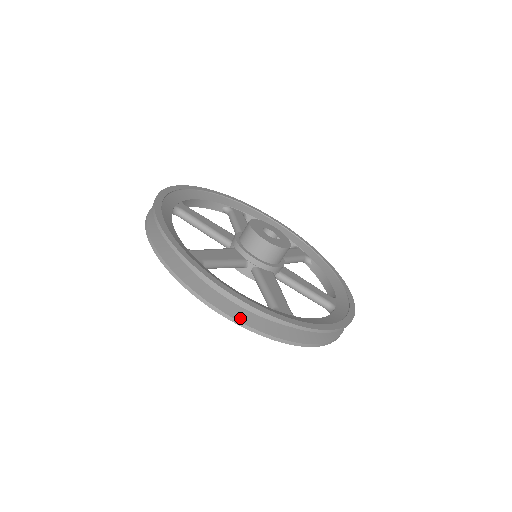
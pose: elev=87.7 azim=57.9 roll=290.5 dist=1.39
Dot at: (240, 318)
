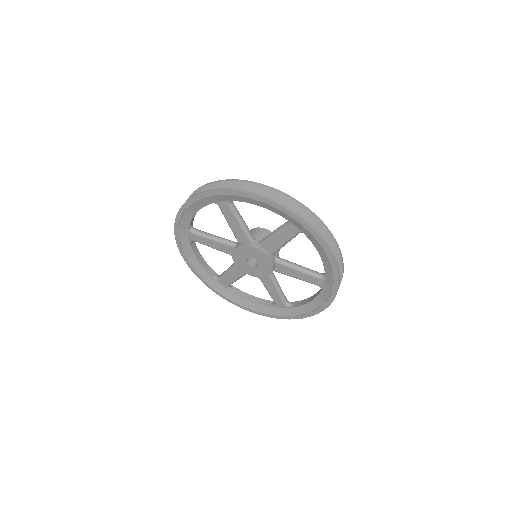
Dot at: (270, 200)
